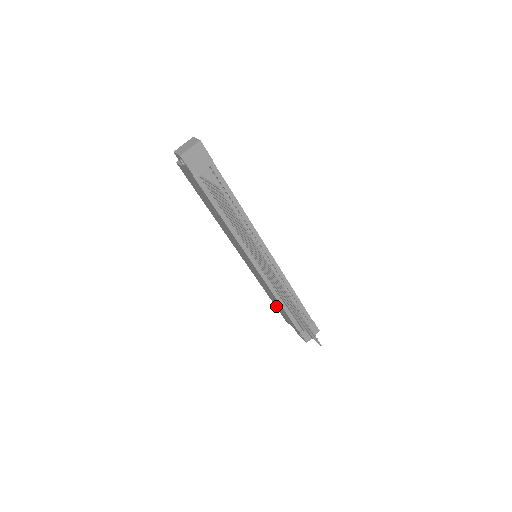
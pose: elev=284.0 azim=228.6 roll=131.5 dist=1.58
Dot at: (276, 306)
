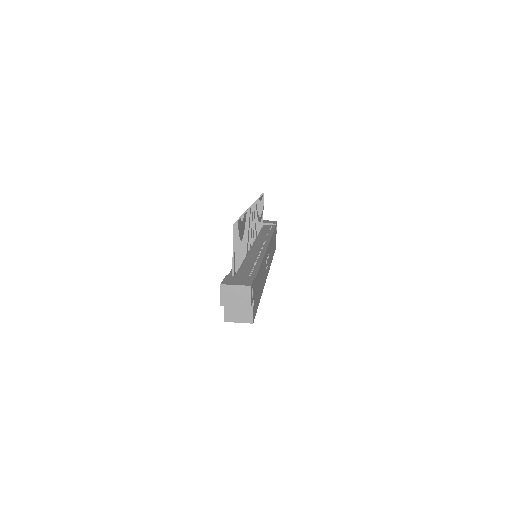
Dot at: occluded
